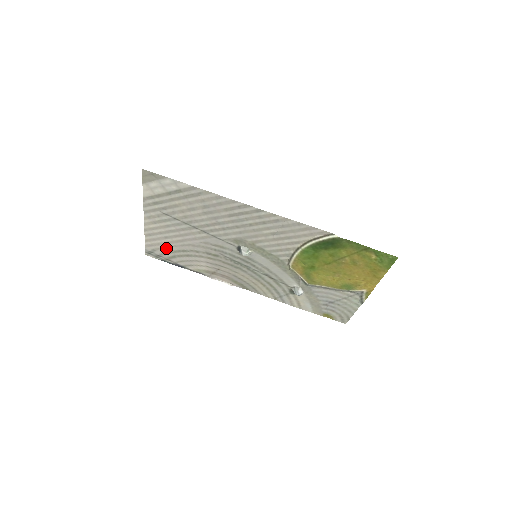
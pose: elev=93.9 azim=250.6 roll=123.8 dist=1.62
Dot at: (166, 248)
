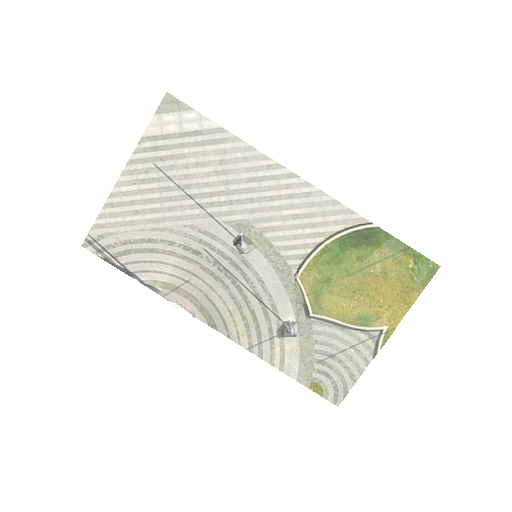
Dot at: (124, 234)
